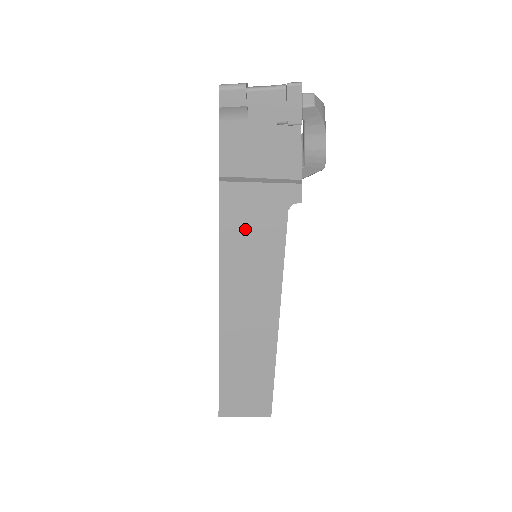
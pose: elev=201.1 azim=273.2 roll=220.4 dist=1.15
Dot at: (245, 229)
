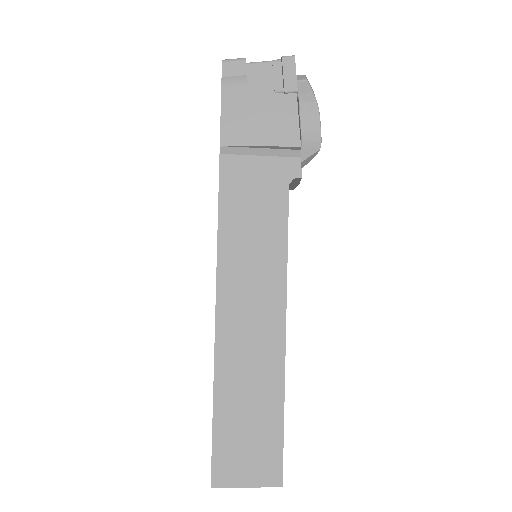
Dot at: (245, 206)
